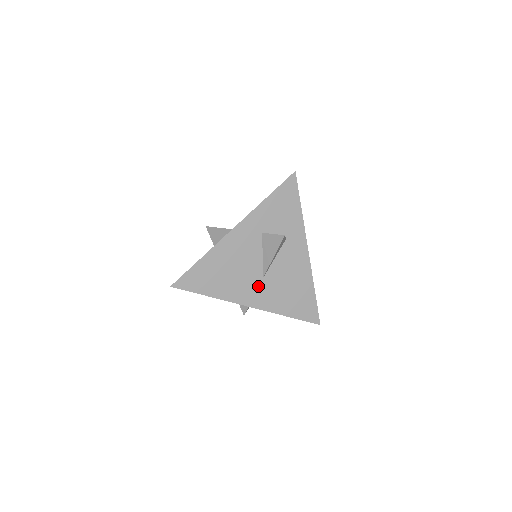
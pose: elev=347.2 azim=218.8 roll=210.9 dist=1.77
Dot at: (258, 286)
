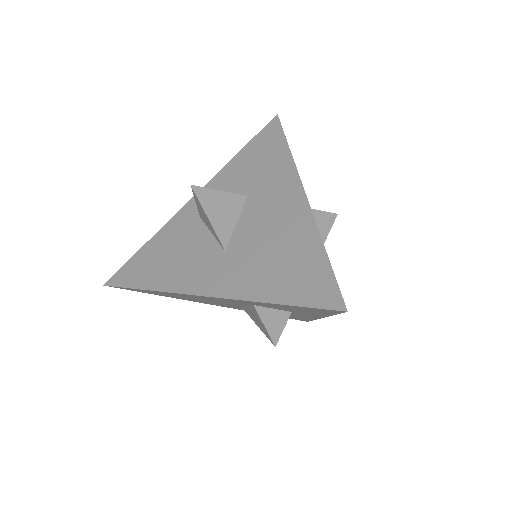
Dot at: (233, 306)
